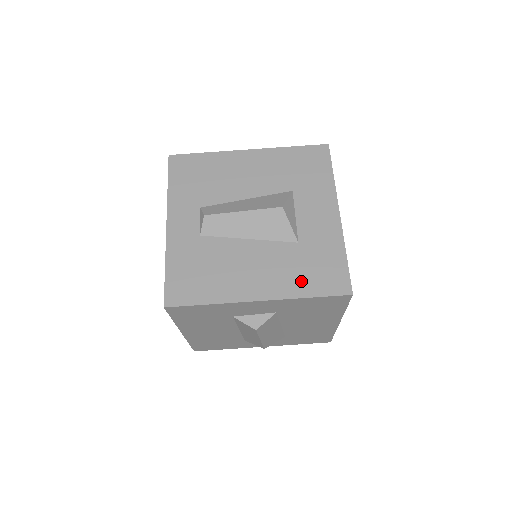
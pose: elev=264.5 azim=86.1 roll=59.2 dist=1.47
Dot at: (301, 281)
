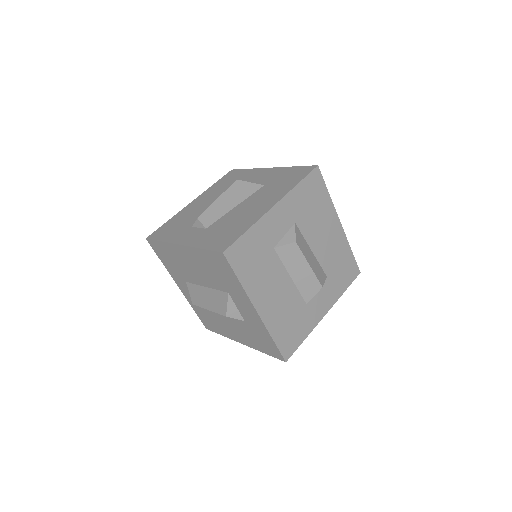
Dot at: (286, 186)
